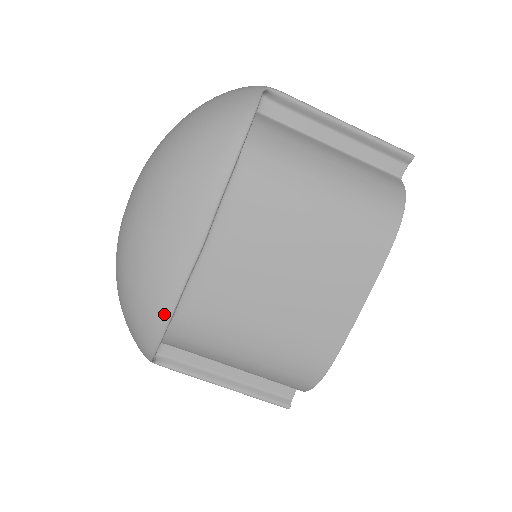
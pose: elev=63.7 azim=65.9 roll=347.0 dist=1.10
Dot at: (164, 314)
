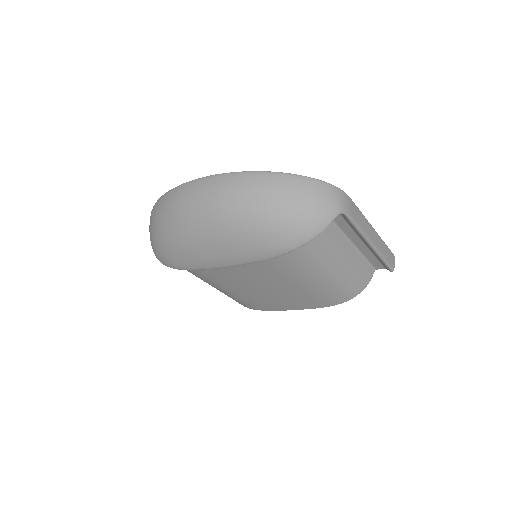
Dot at: (178, 267)
